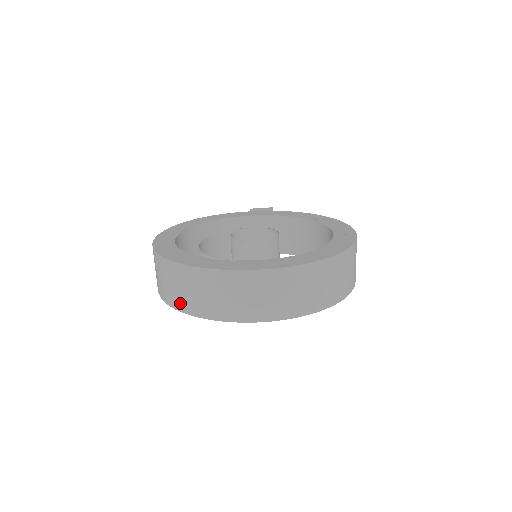
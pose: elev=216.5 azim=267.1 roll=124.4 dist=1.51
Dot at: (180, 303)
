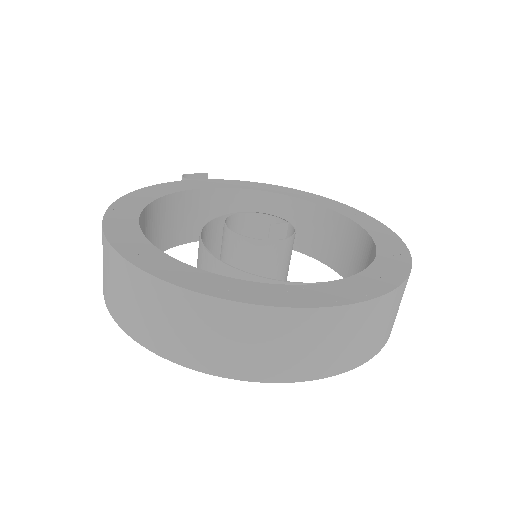
Dot at: (225, 364)
